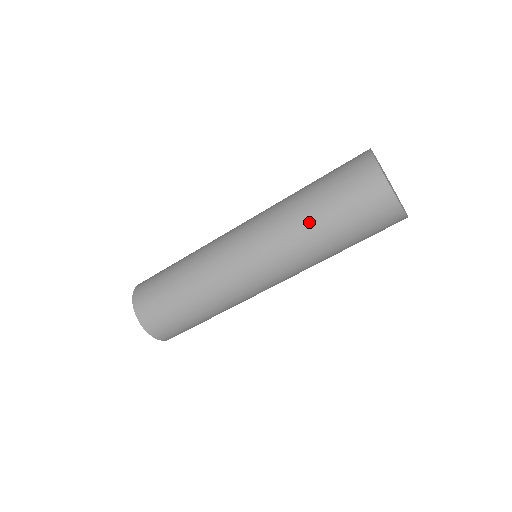
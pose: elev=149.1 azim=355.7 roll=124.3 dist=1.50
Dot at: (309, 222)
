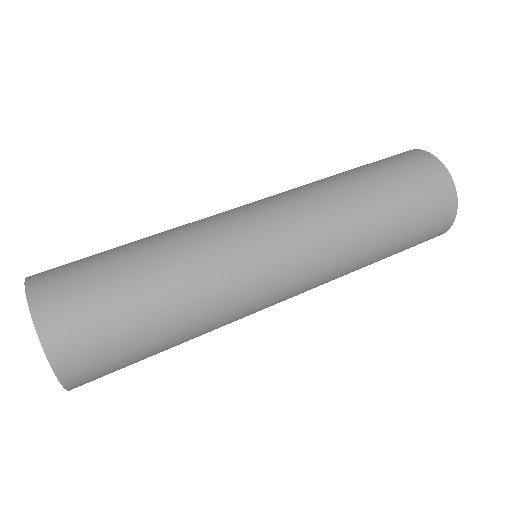
Dot at: (364, 202)
